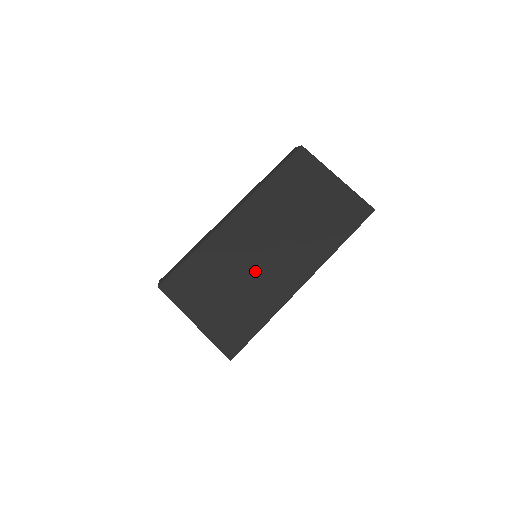
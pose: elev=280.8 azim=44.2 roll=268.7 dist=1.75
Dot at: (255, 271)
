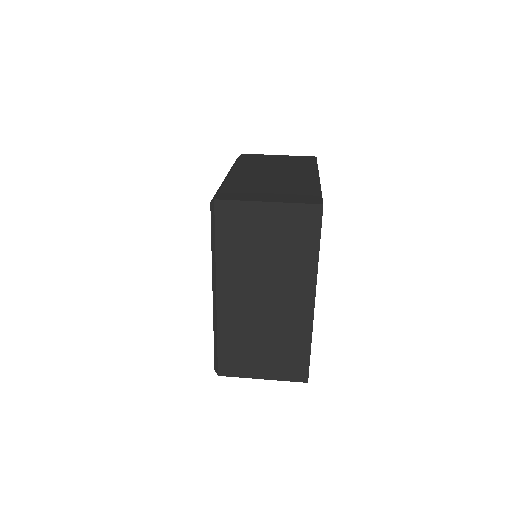
Dot at: (271, 321)
